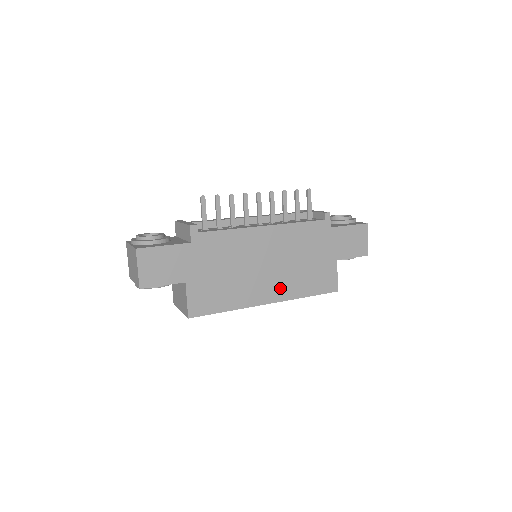
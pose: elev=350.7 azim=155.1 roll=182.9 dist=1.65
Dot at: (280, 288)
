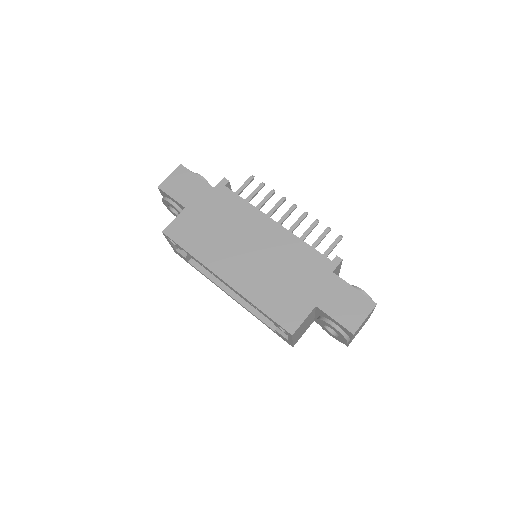
Dot at: (244, 278)
